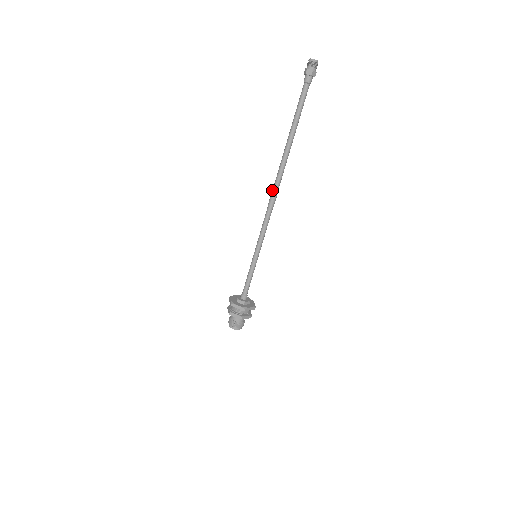
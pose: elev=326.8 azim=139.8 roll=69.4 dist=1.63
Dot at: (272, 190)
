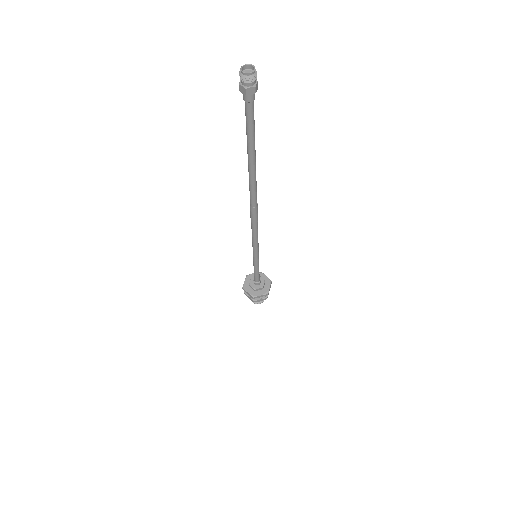
Dot at: (251, 211)
